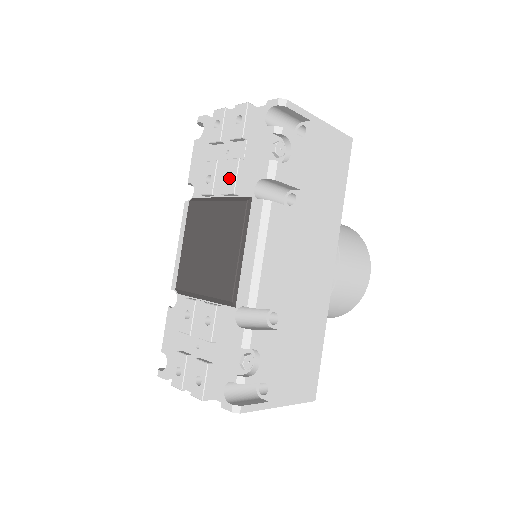
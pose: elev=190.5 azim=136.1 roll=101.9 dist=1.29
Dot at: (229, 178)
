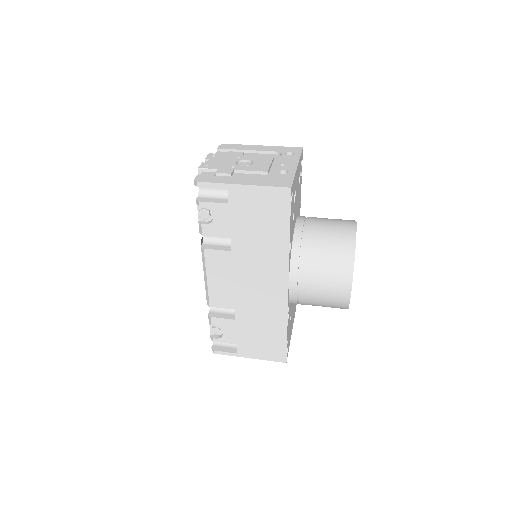
Dot at: occluded
